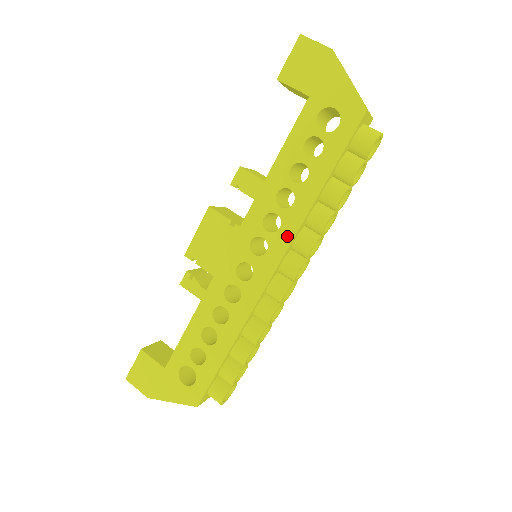
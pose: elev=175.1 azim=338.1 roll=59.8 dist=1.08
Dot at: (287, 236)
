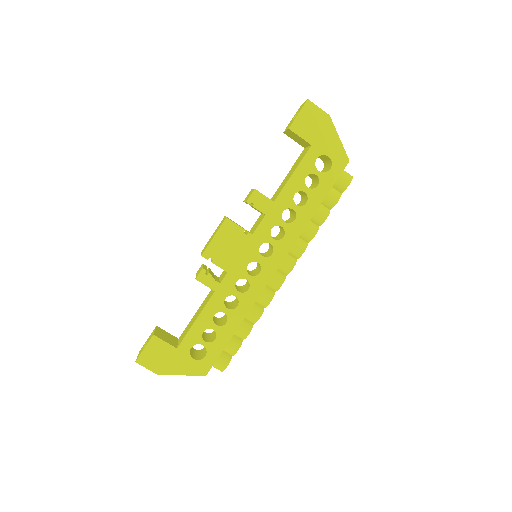
Dot at: (289, 243)
